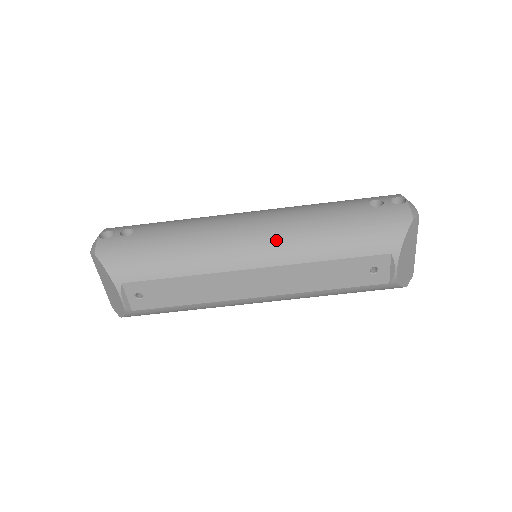
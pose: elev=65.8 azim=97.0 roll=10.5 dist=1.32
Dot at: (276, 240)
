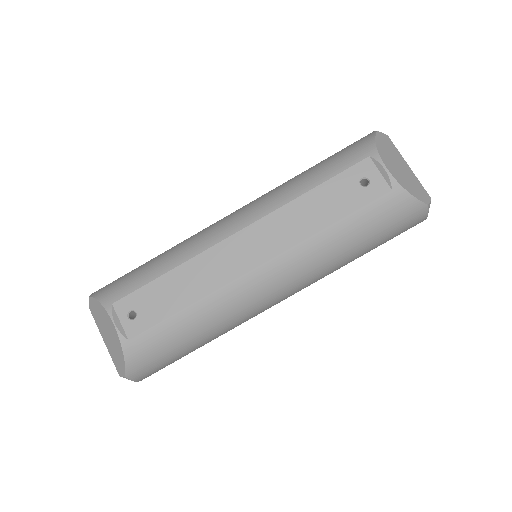
Dot at: (254, 204)
